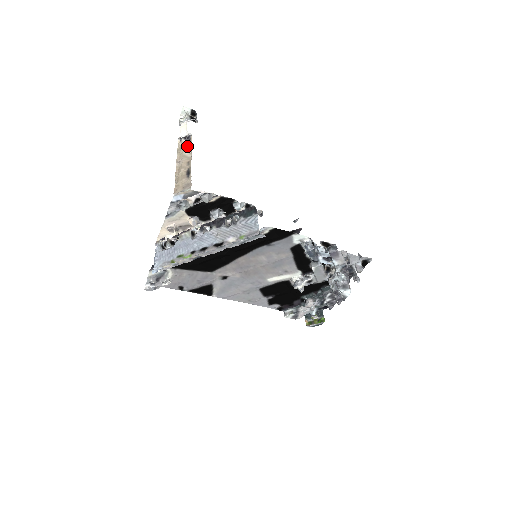
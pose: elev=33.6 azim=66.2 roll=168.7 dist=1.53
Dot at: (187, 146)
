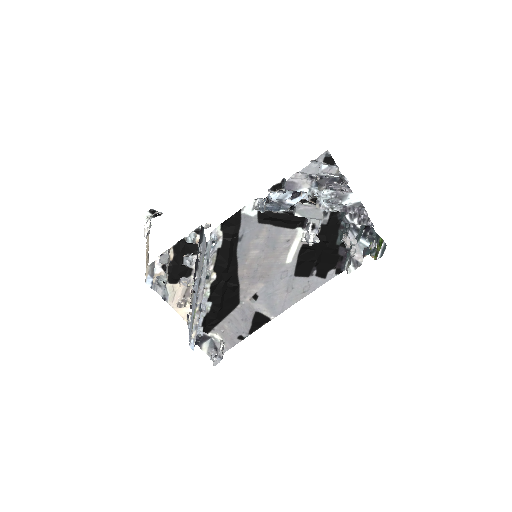
Dot at: (148, 239)
